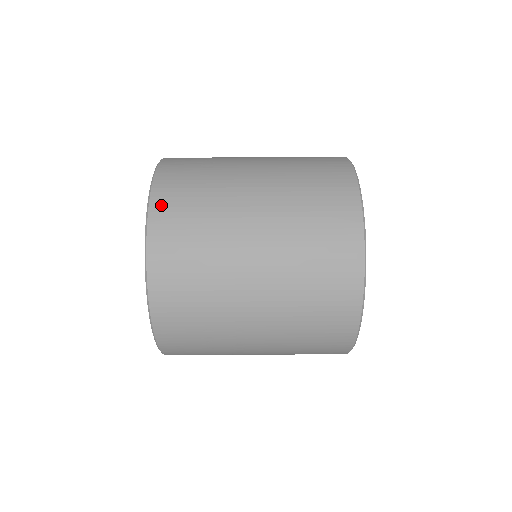
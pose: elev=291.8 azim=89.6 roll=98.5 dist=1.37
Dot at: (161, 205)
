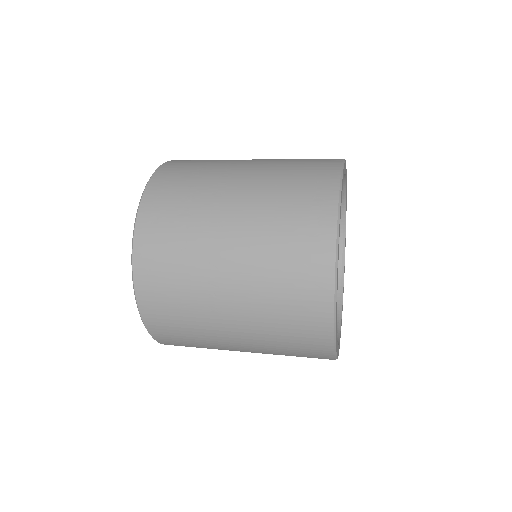
Dot at: occluded
